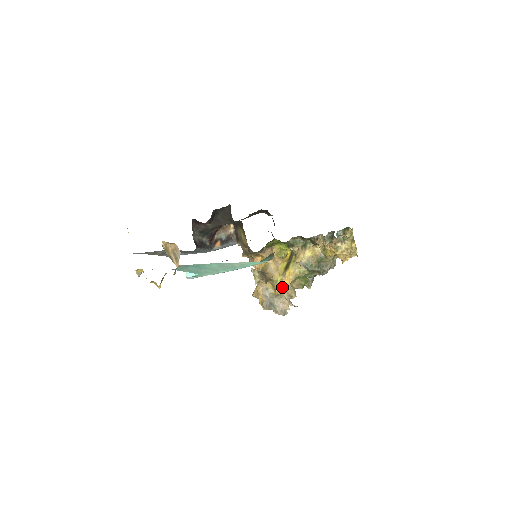
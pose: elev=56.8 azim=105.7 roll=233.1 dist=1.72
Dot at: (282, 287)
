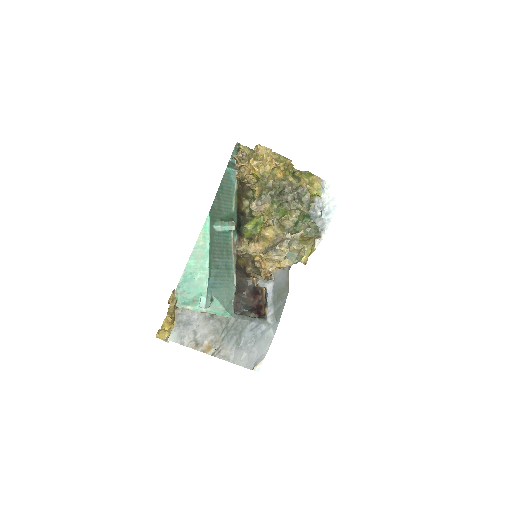
Dot at: (261, 227)
